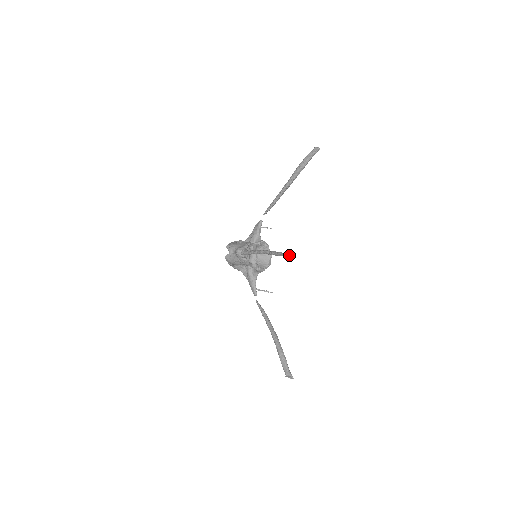
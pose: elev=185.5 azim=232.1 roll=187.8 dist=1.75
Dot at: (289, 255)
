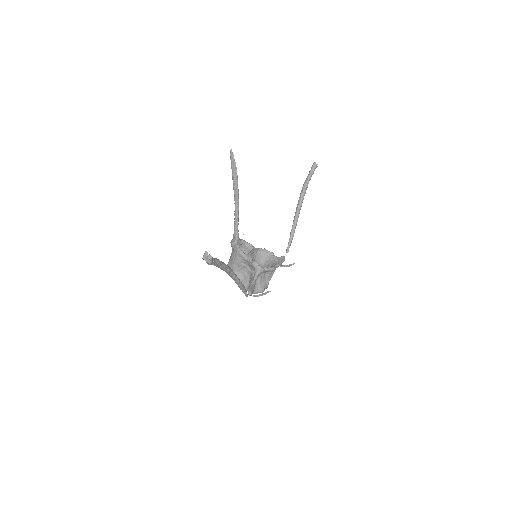
Dot at: (230, 154)
